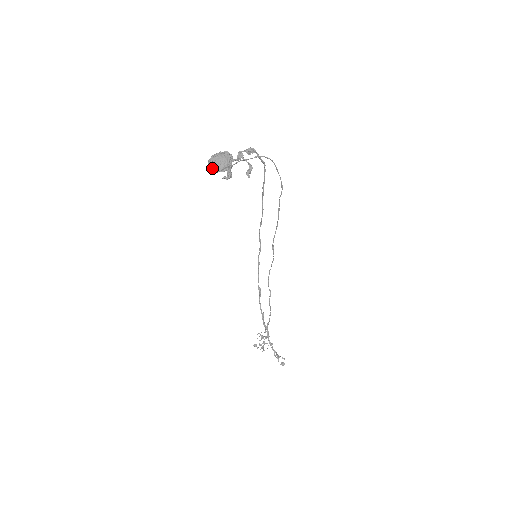
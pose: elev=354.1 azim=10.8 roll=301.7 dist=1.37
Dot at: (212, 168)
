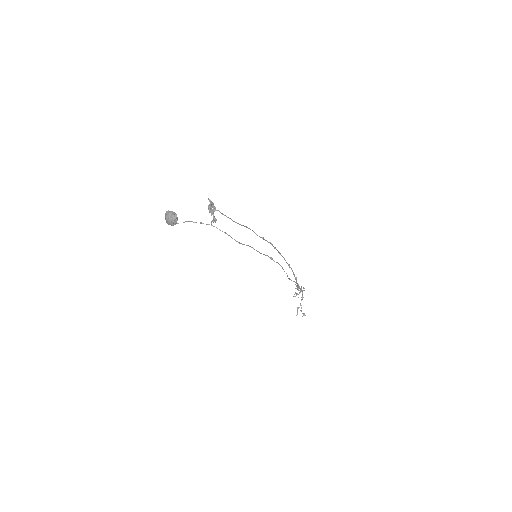
Dot at: occluded
